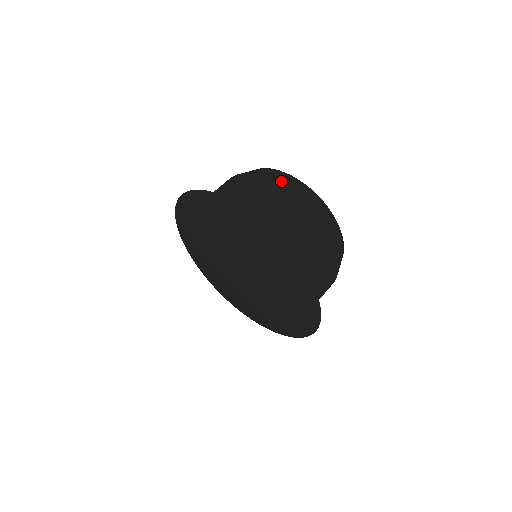
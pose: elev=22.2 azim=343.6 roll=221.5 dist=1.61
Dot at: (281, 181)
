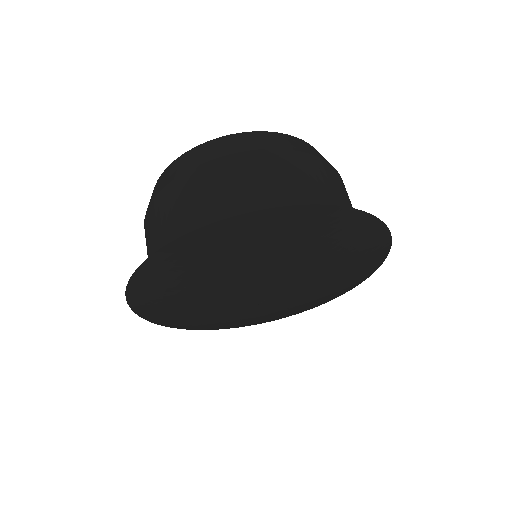
Dot at: (269, 145)
